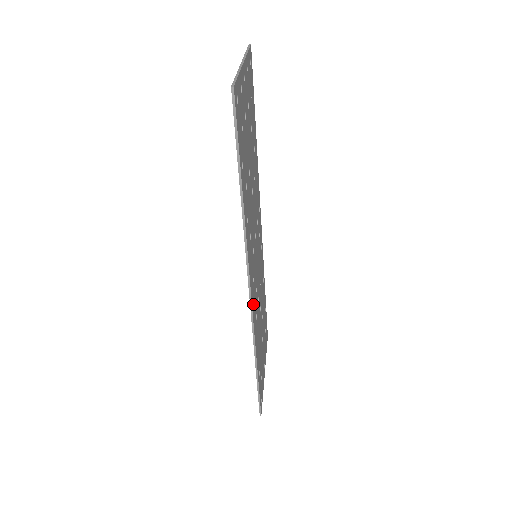
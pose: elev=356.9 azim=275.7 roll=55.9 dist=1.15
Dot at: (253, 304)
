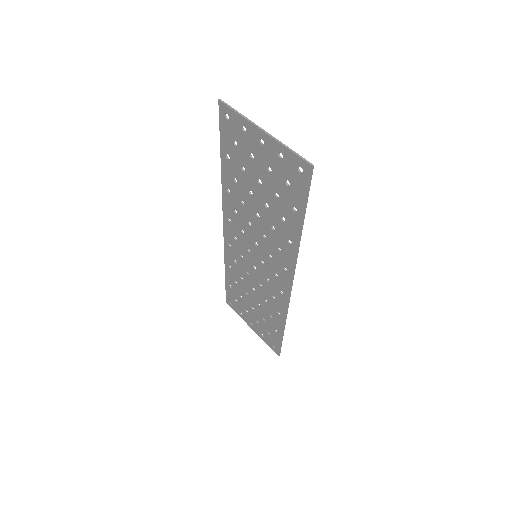
Dot at: (285, 291)
